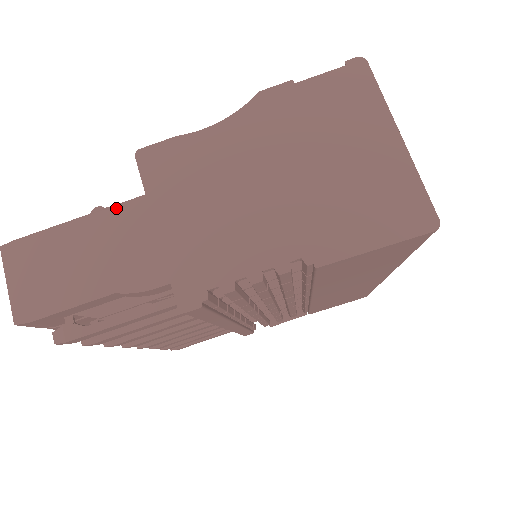
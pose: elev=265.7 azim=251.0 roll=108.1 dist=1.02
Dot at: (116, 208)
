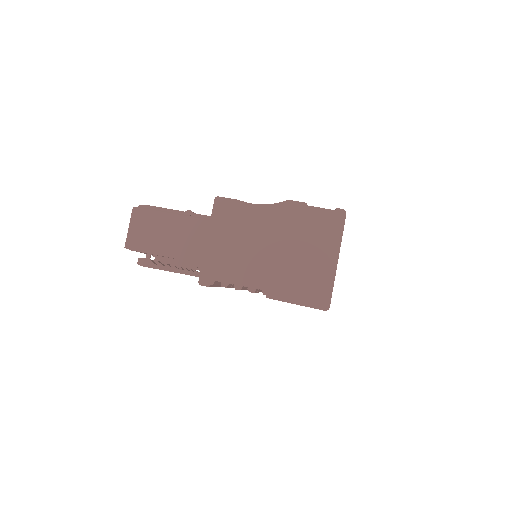
Dot at: (194, 219)
